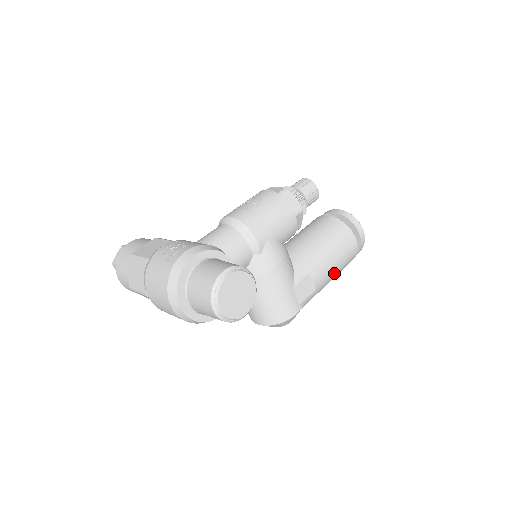
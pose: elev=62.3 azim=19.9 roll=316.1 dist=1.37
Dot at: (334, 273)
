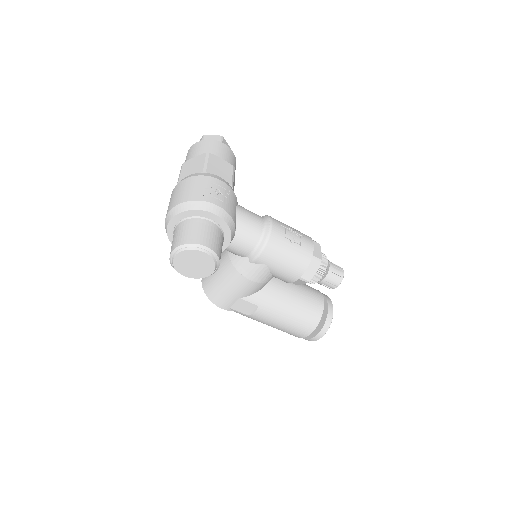
Dot at: (273, 326)
